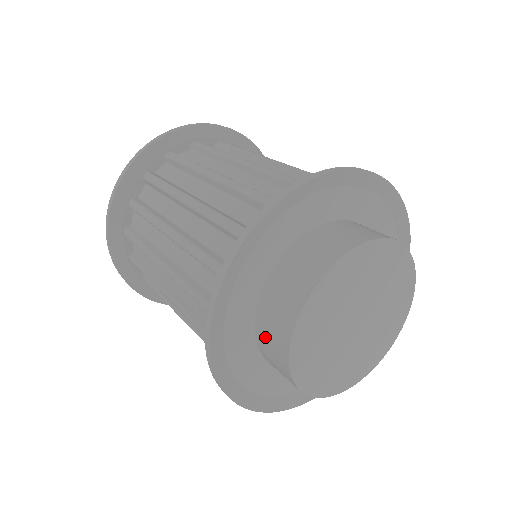
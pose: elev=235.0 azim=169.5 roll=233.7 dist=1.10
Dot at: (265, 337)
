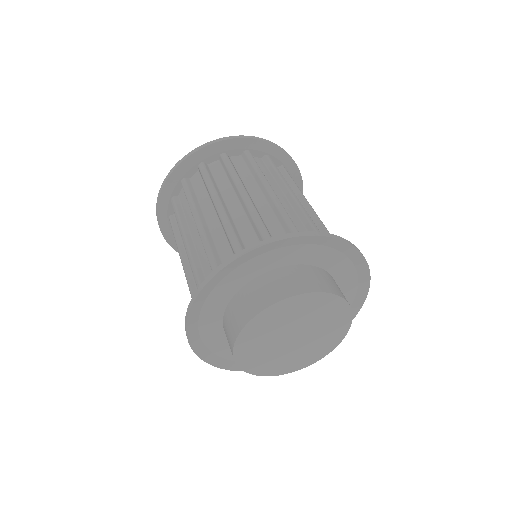
Dot at: occluded
